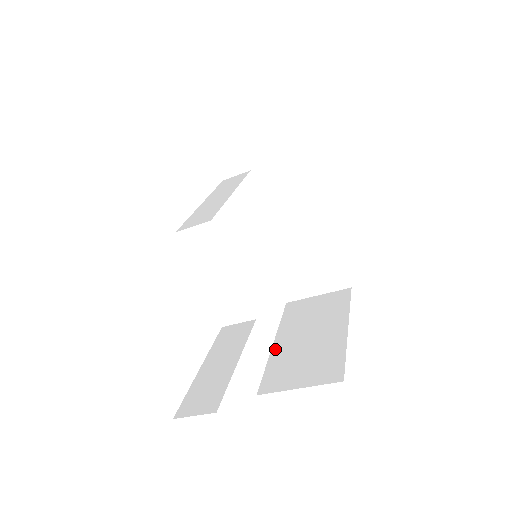
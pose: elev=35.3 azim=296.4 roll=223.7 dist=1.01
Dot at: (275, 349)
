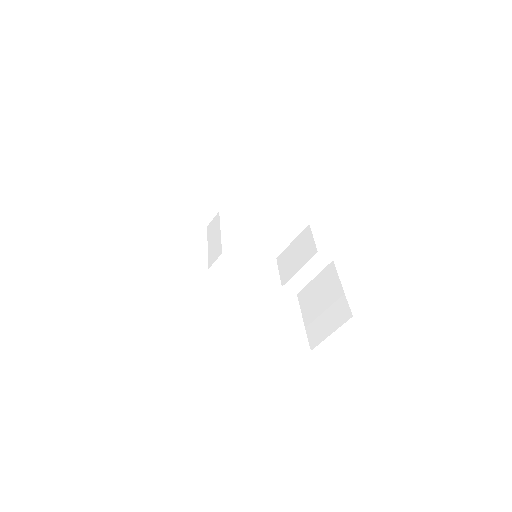
Dot at: occluded
